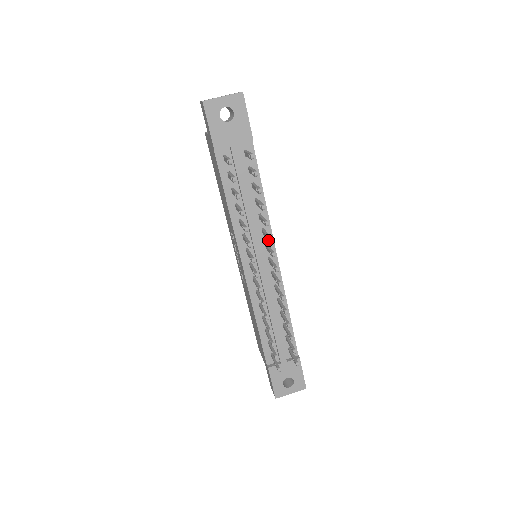
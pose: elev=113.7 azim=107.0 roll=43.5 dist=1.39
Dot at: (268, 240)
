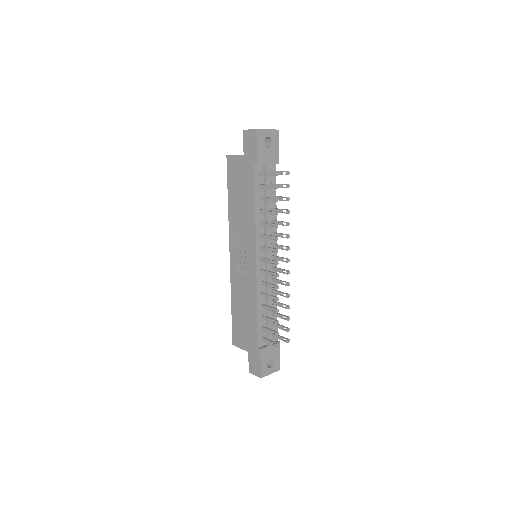
Dot at: (286, 237)
